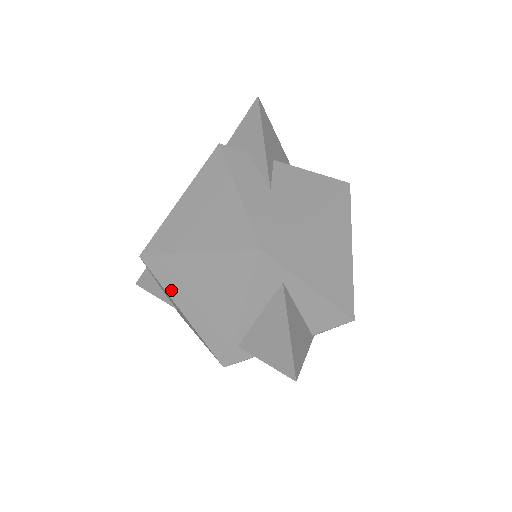
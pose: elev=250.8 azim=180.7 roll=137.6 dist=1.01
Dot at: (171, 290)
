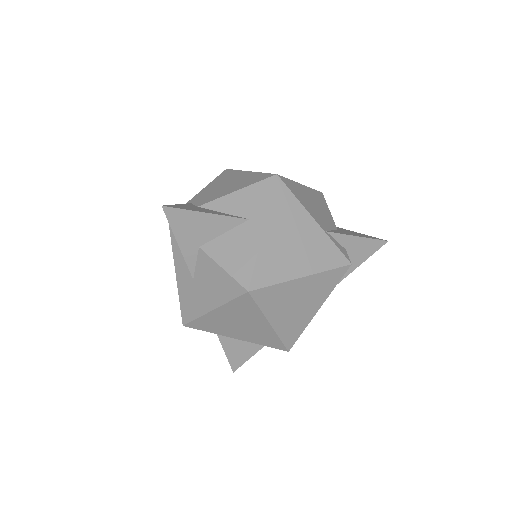
Dot at: occluded
